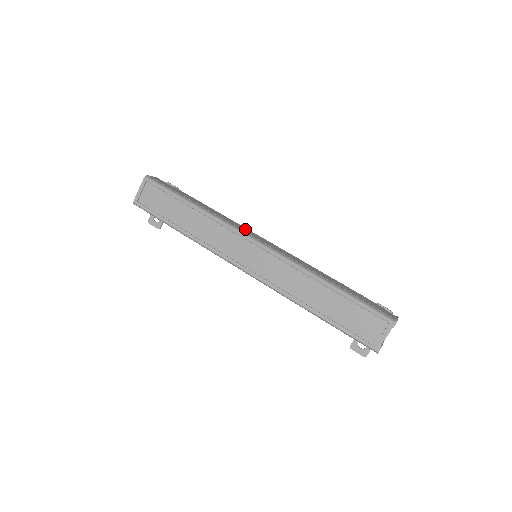
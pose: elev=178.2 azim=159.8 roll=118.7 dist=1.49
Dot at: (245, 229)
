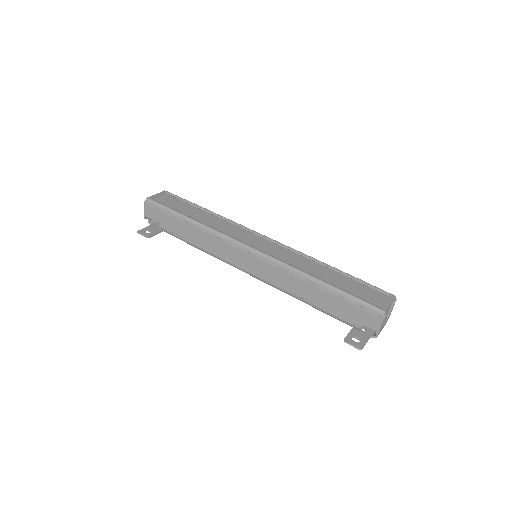
Dot at: occluded
